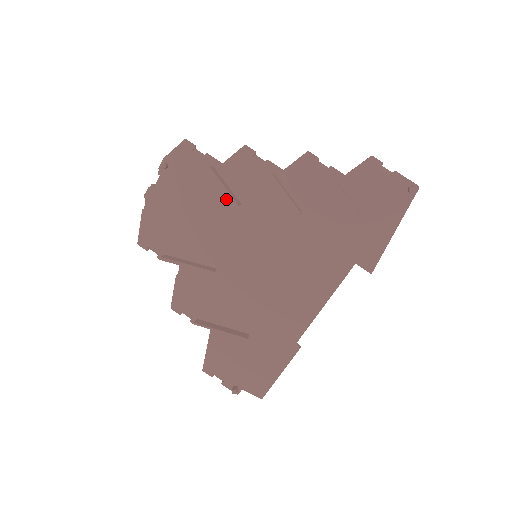
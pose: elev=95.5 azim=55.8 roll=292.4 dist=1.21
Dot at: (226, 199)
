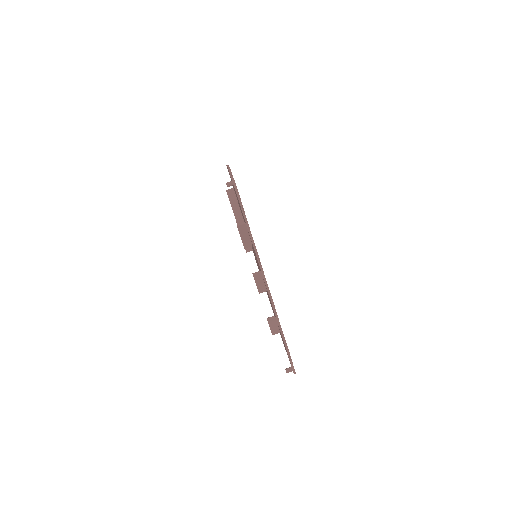
Dot at: occluded
